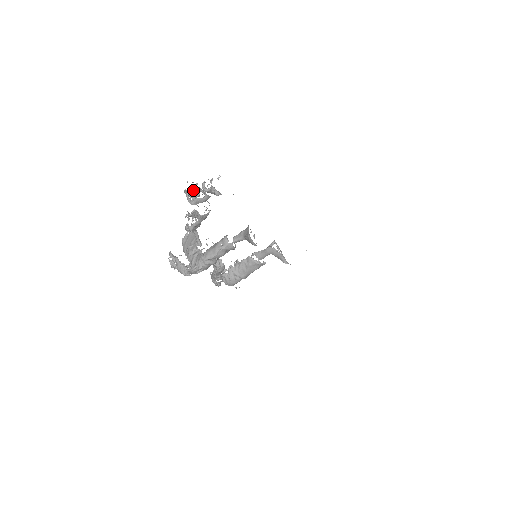
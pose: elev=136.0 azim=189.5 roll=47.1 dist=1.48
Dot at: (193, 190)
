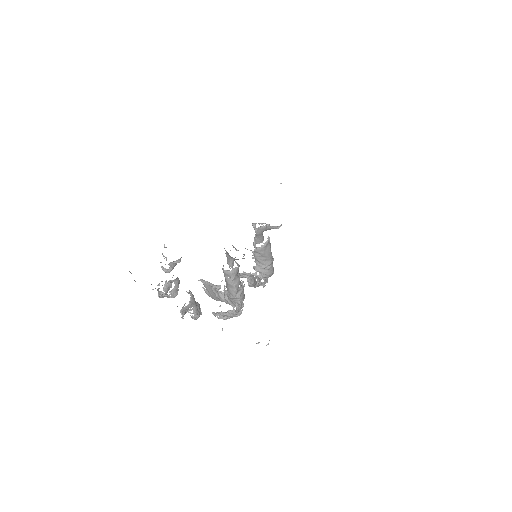
Dot at: (163, 287)
